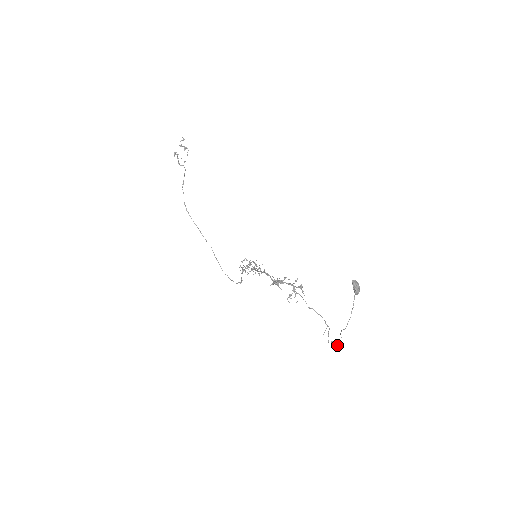
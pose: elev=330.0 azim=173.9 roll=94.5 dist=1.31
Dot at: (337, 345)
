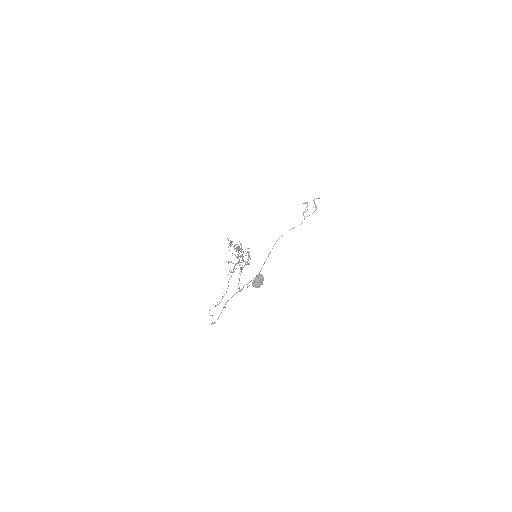
Dot at: (212, 323)
